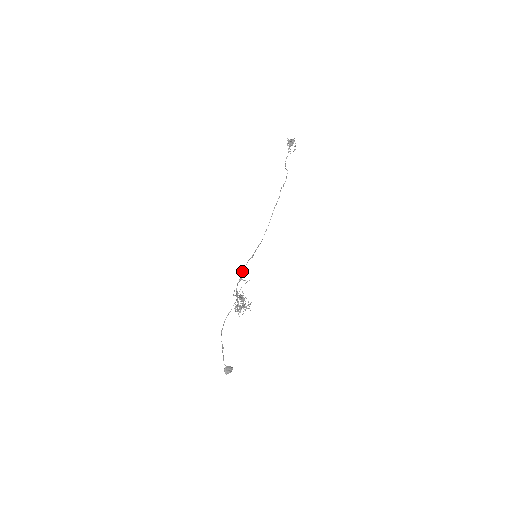
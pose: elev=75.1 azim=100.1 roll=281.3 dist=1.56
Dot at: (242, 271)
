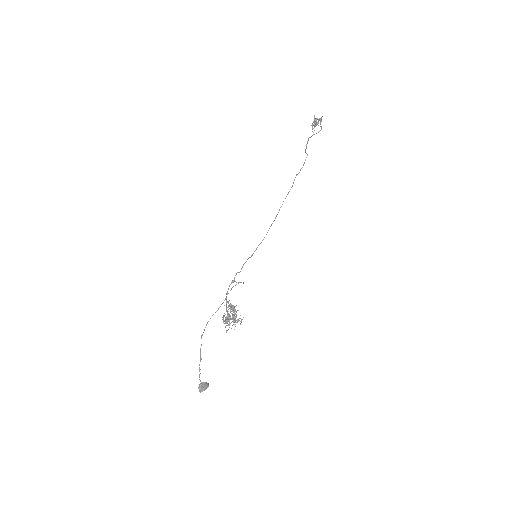
Dot at: (237, 272)
